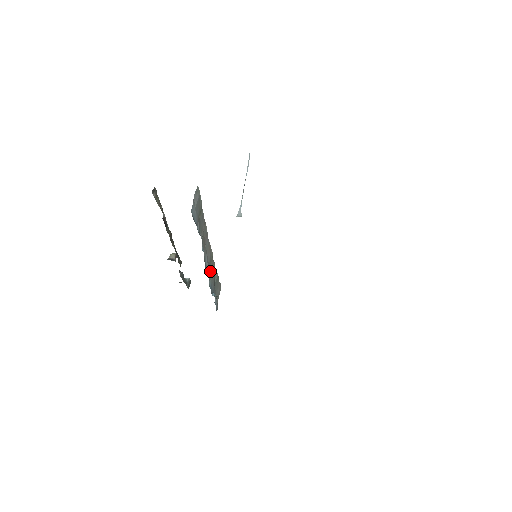
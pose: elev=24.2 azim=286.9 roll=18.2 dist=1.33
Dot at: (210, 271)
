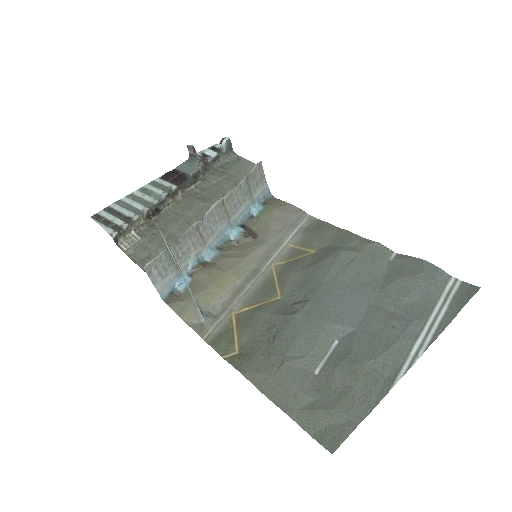
Dot at: (231, 213)
